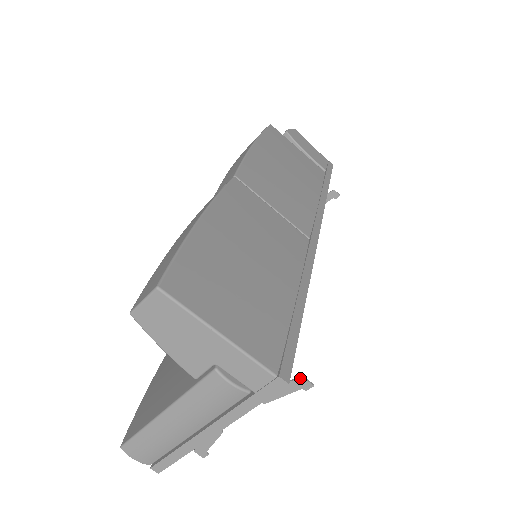
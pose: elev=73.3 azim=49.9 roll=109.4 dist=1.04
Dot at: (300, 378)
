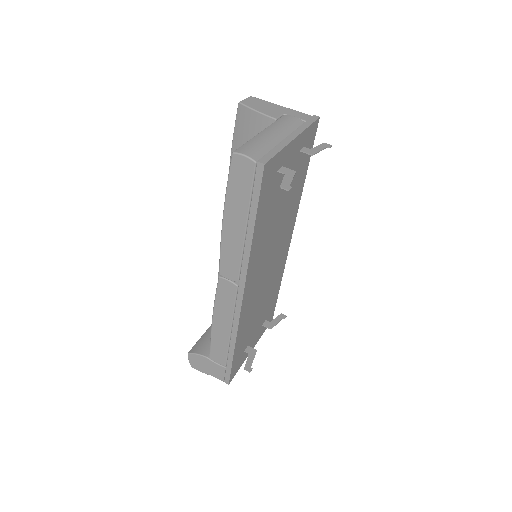
Dot at: (323, 143)
